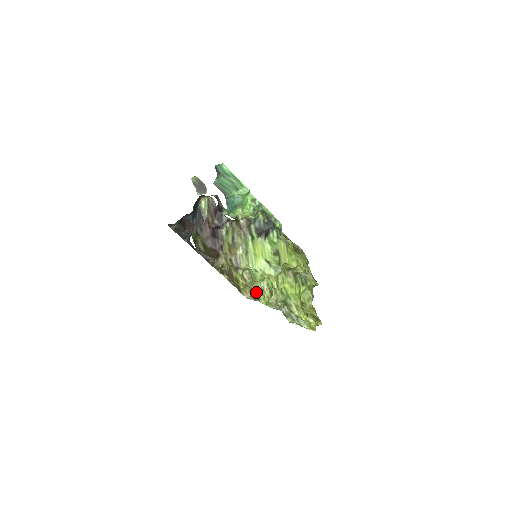
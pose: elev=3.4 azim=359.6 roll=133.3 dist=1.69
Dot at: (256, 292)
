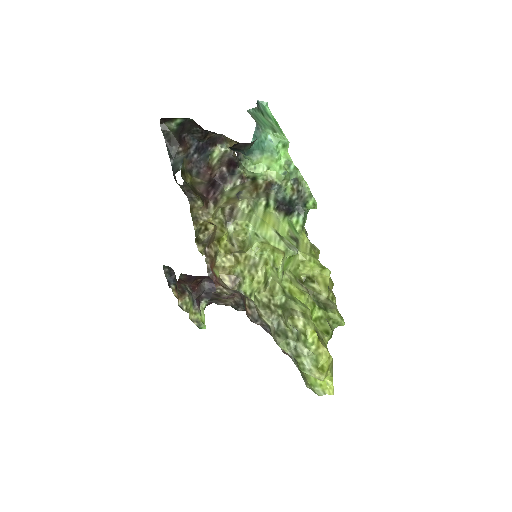
Dot at: (242, 266)
